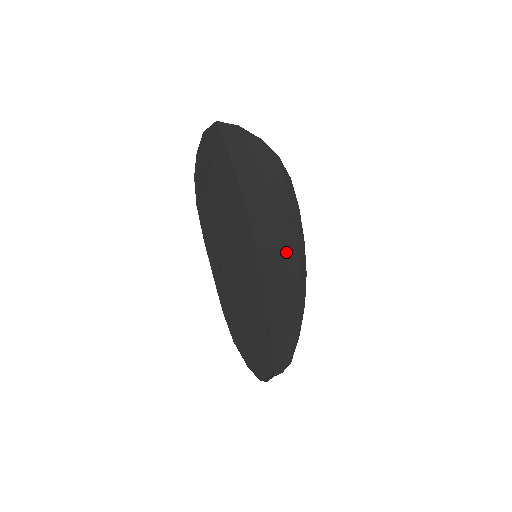
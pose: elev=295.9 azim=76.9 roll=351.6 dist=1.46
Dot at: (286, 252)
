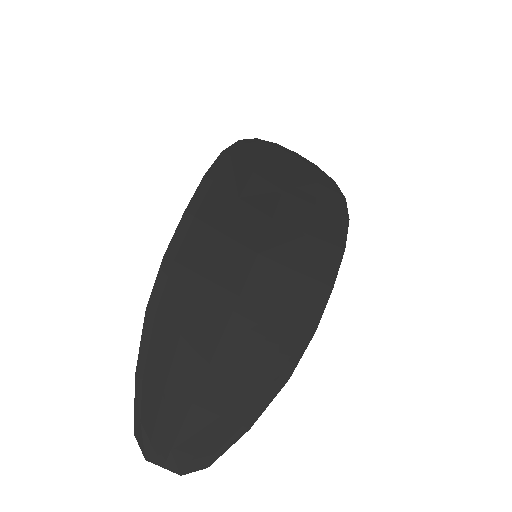
Dot at: (299, 280)
